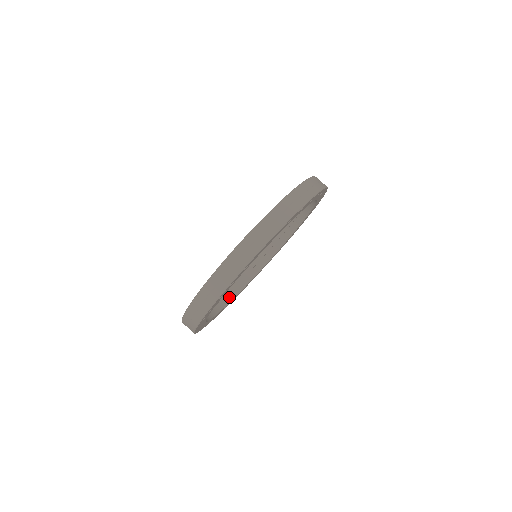
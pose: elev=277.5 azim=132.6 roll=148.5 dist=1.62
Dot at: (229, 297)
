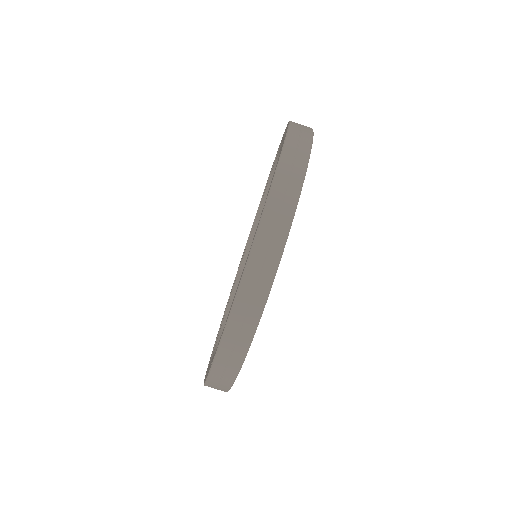
Dot at: occluded
